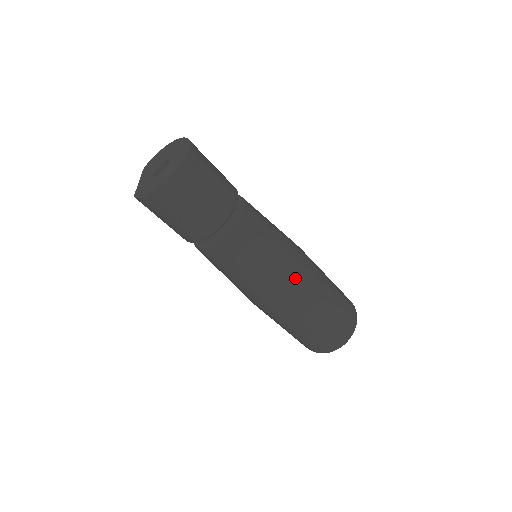
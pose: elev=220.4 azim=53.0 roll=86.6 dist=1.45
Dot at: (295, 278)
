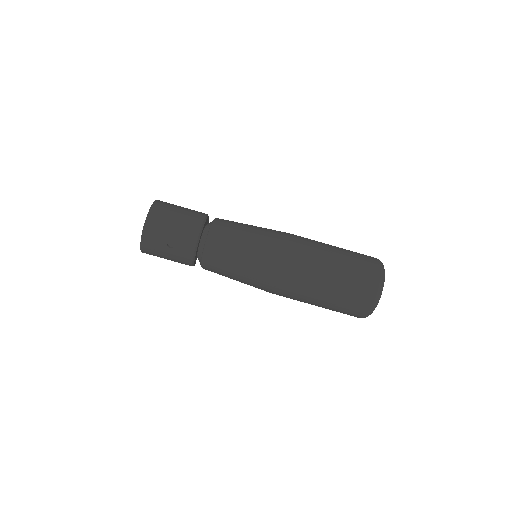
Dot at: (283, 250)
